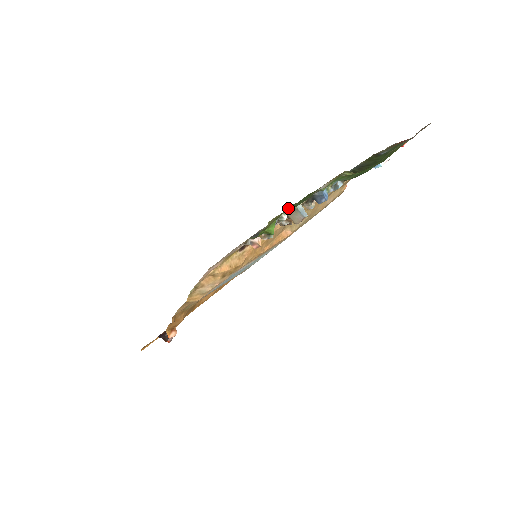
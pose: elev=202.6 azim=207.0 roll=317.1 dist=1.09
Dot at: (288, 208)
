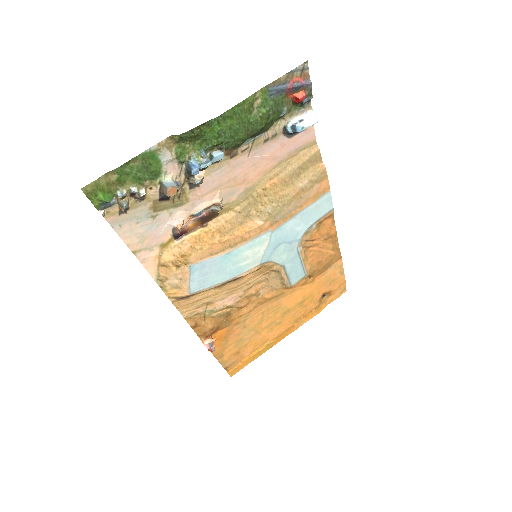
Dot at: (113, 178)
